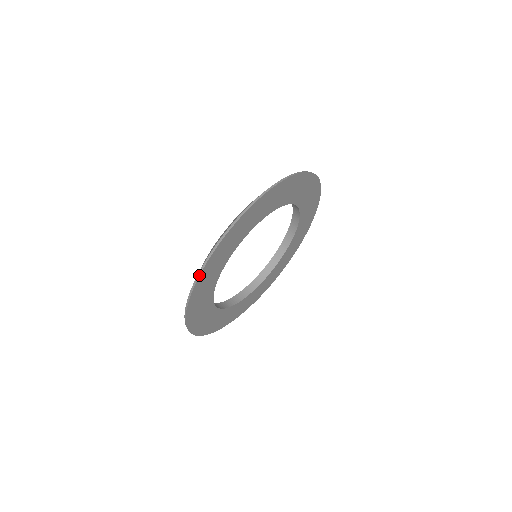
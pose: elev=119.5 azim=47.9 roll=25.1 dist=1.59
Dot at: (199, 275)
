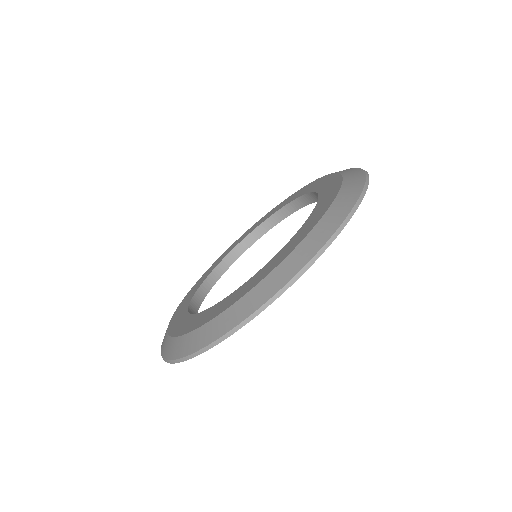
Dot at: occluded
